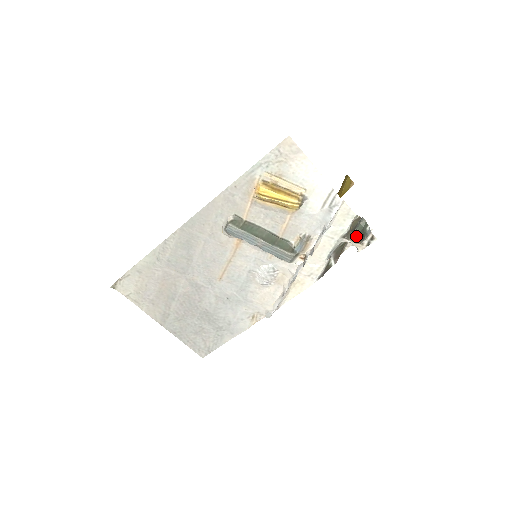
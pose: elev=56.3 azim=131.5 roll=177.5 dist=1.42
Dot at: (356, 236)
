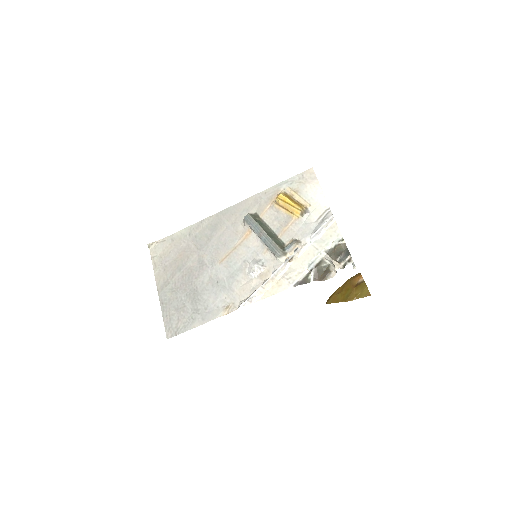
Dot at: (340, 268)
